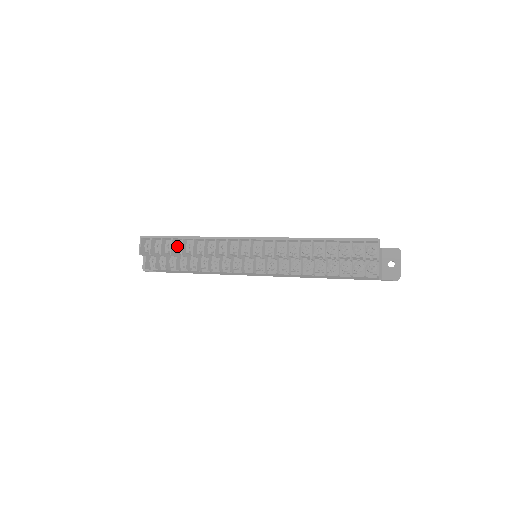
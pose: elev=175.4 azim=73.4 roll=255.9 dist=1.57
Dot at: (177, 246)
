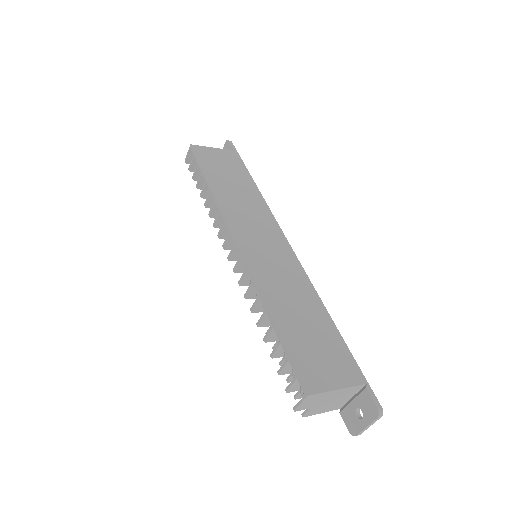
Dot at: occluded
